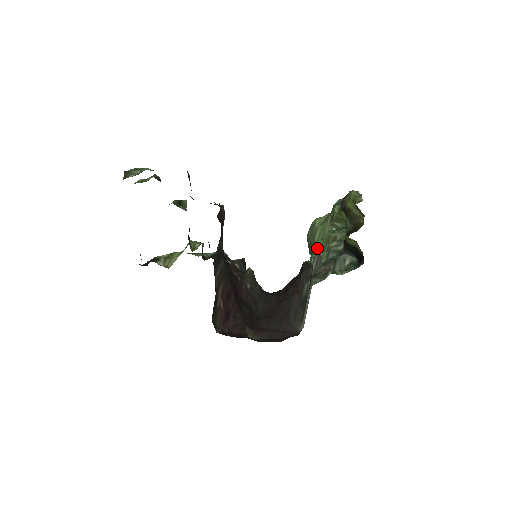
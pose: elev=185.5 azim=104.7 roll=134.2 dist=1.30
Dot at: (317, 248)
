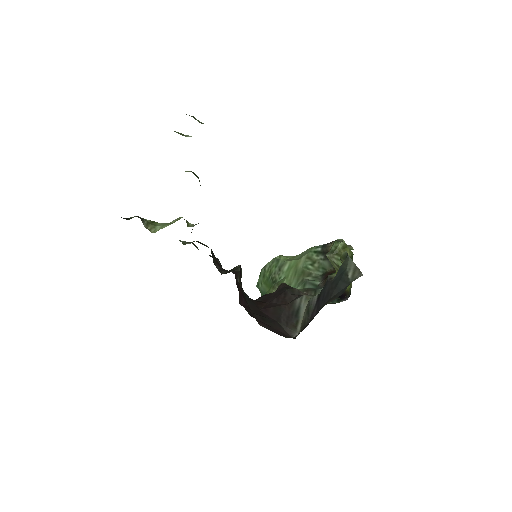
Dot at: (352, 262)
